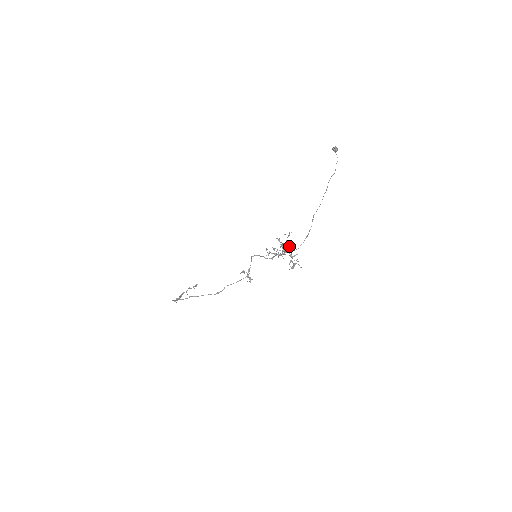
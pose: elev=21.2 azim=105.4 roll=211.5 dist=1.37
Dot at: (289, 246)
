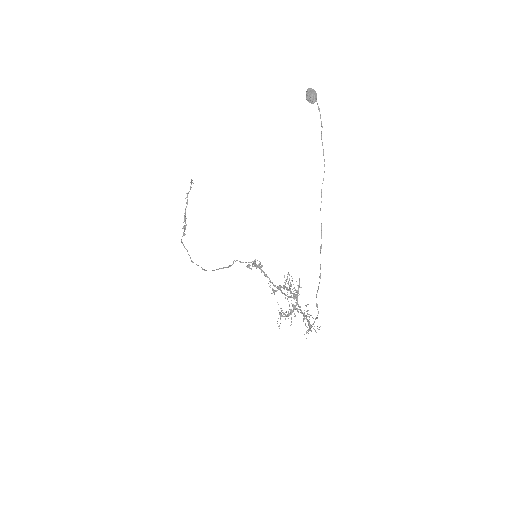
Dot at: occluded
